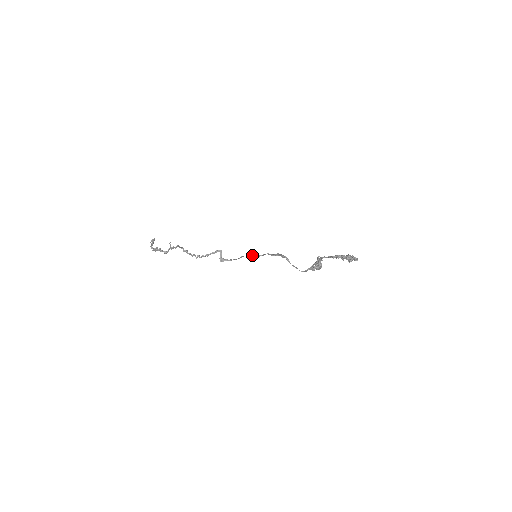
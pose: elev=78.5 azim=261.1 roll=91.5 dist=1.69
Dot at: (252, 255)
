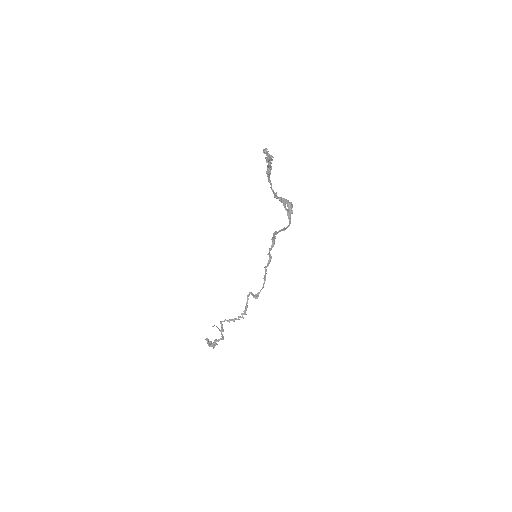
Dot at: (265, 266)
